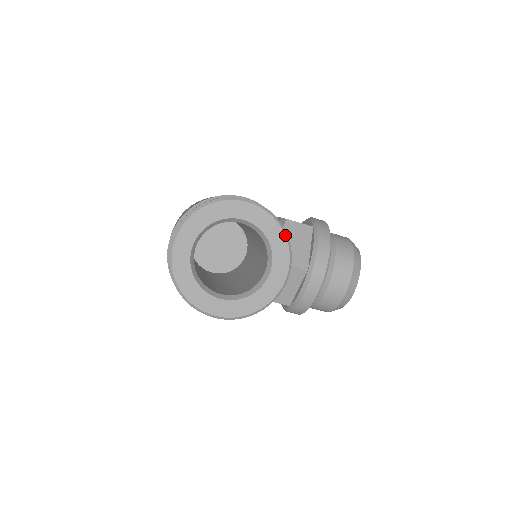
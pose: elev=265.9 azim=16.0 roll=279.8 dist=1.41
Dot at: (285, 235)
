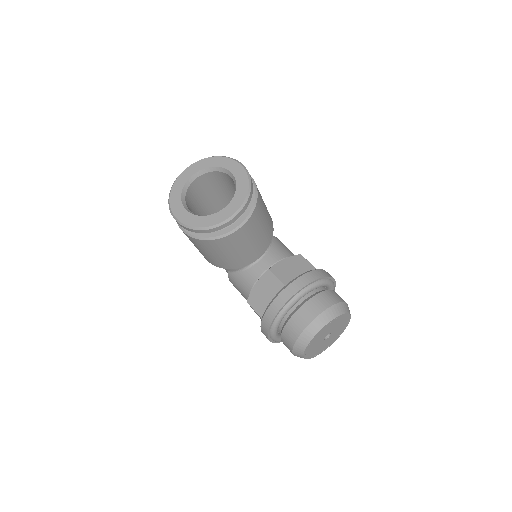
Dot at: (248, 191)
